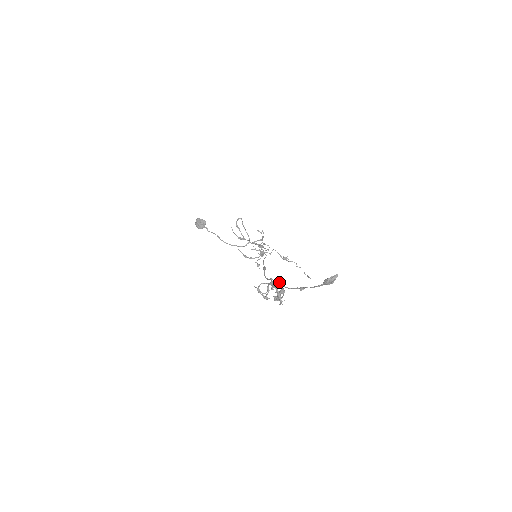
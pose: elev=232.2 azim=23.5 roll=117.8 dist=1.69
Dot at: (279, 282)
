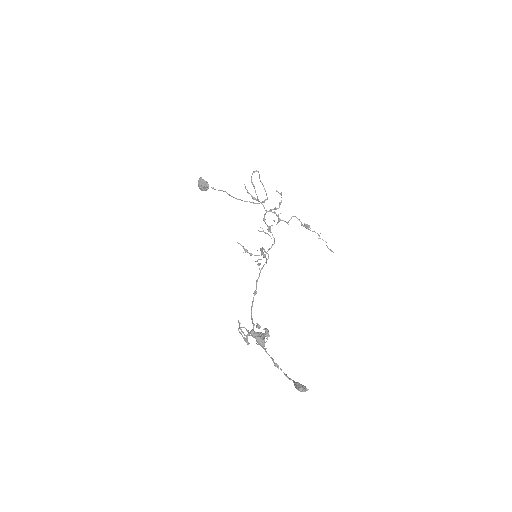
Dot at: (258, 338)
